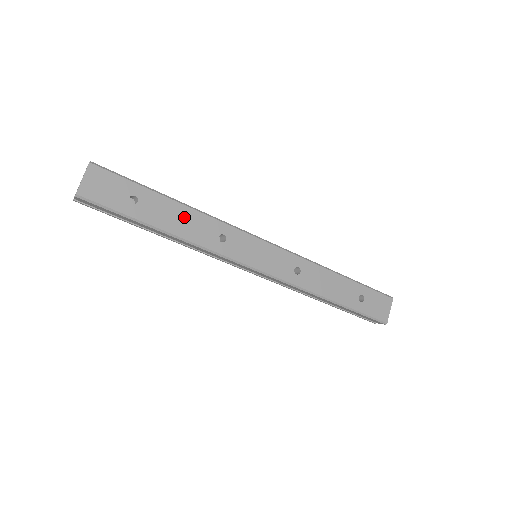
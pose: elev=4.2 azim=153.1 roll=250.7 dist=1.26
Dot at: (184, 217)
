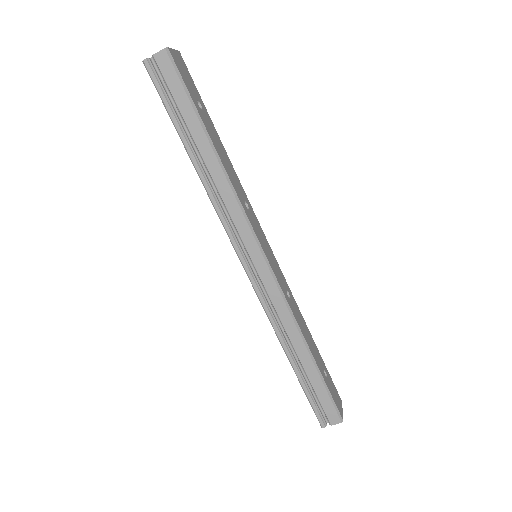
Dot at: (226, 159)
